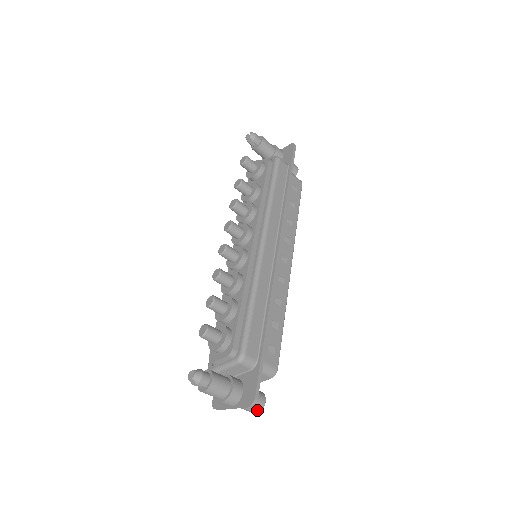
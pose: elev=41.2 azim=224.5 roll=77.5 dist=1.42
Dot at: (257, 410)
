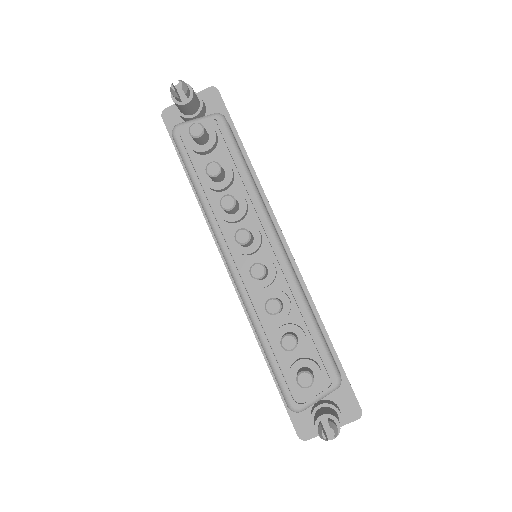
Dot at: occluded
